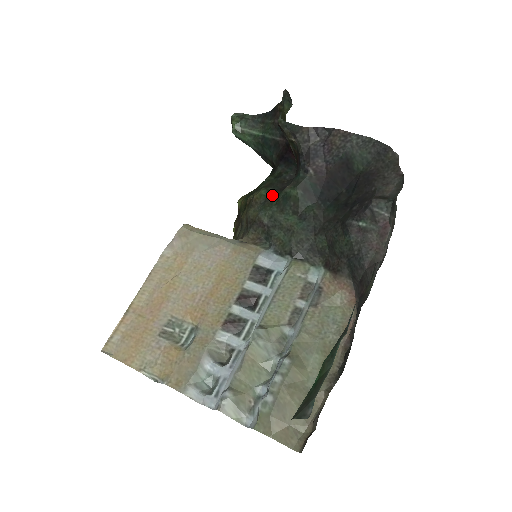
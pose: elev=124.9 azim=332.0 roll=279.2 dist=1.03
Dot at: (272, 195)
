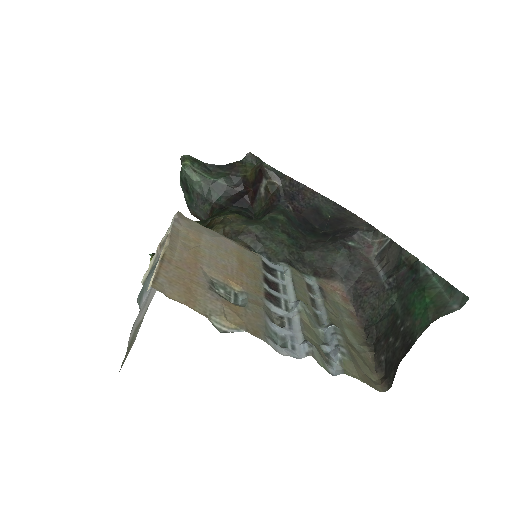
Dot at: occluded
